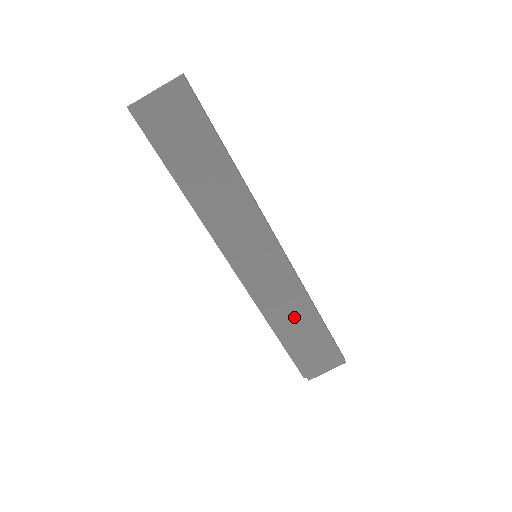
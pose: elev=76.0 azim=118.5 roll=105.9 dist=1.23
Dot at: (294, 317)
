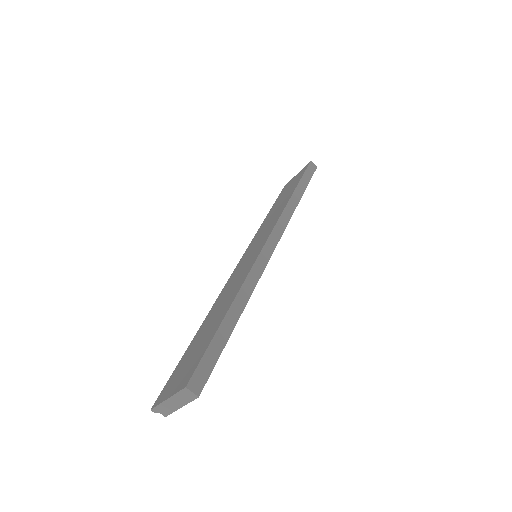
Dot at: occluded
